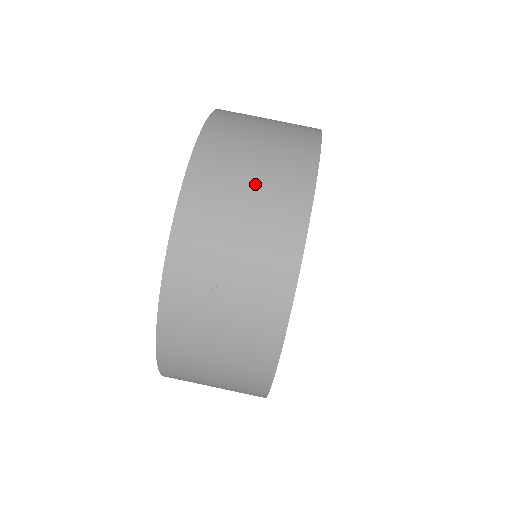
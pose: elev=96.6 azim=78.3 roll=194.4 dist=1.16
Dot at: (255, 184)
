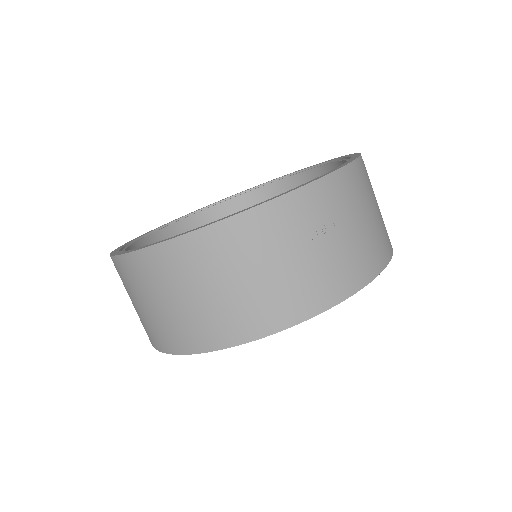
Dot at: (374, 216)
